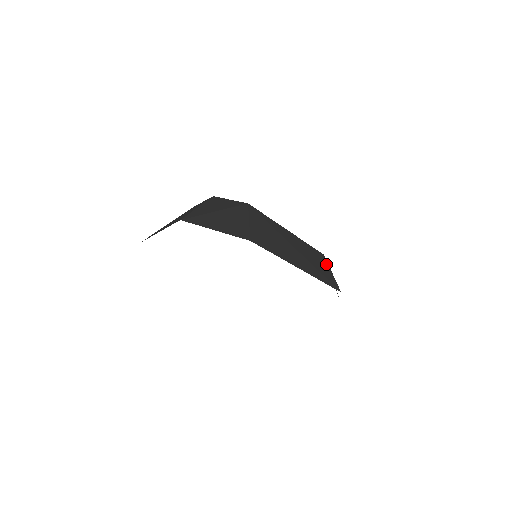
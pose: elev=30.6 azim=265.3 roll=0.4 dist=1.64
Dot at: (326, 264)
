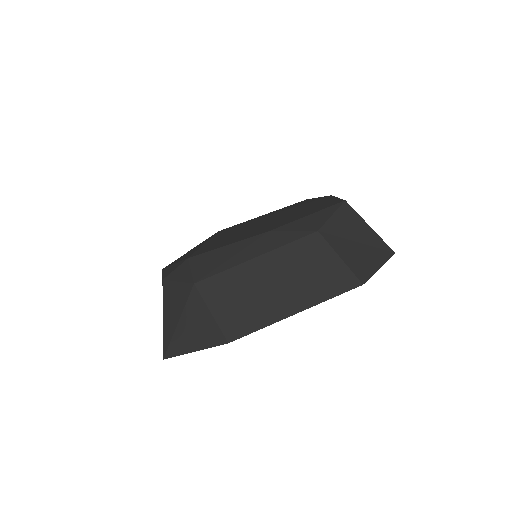
Dot at: (326, 250)
